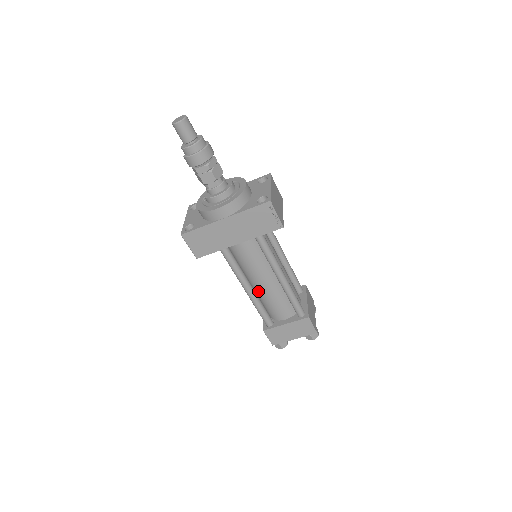
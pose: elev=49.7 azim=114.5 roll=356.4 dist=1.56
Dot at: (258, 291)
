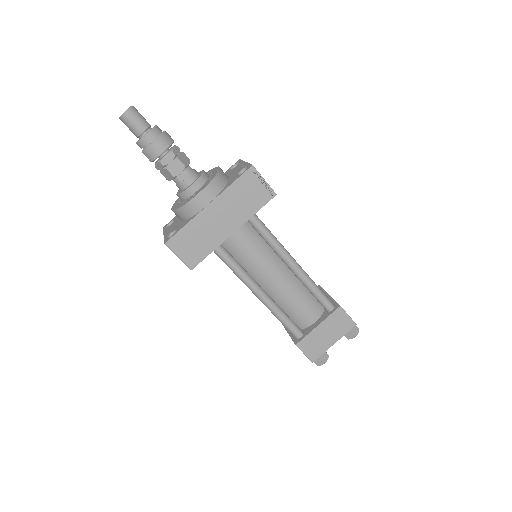
Dot at: (273, 295)
